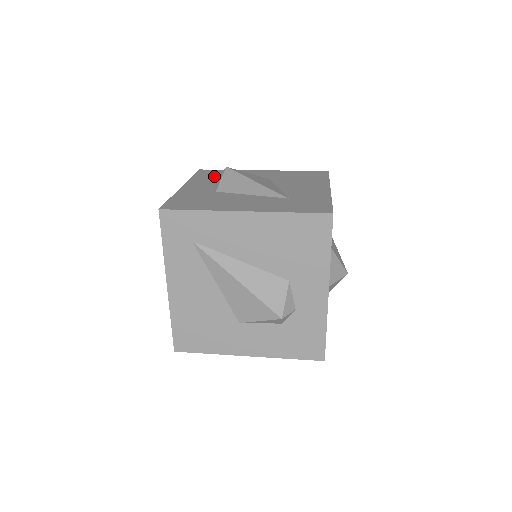
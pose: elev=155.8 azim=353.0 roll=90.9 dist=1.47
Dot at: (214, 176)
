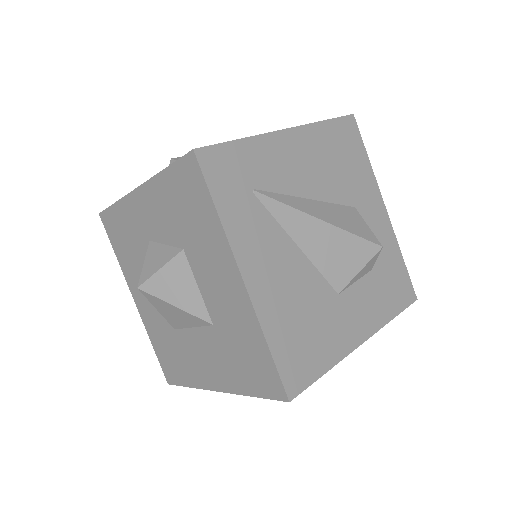
Dot at: occluded
